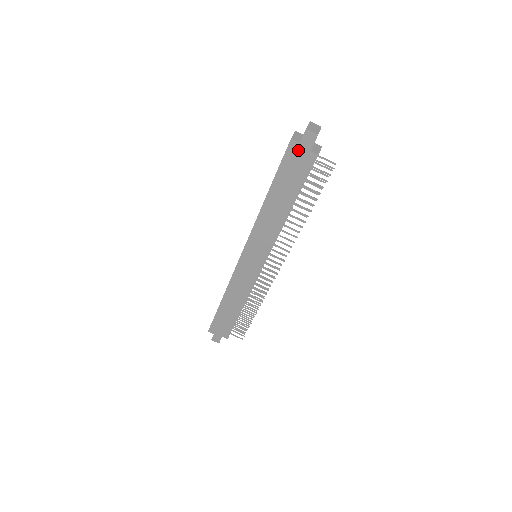
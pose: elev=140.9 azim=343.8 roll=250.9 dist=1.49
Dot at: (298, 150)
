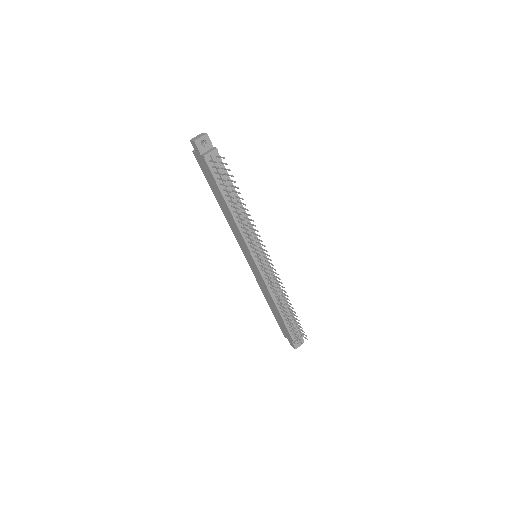
Dot at: (199, 158)
